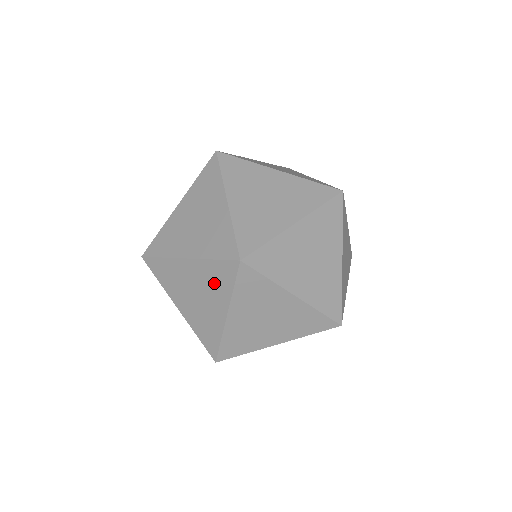
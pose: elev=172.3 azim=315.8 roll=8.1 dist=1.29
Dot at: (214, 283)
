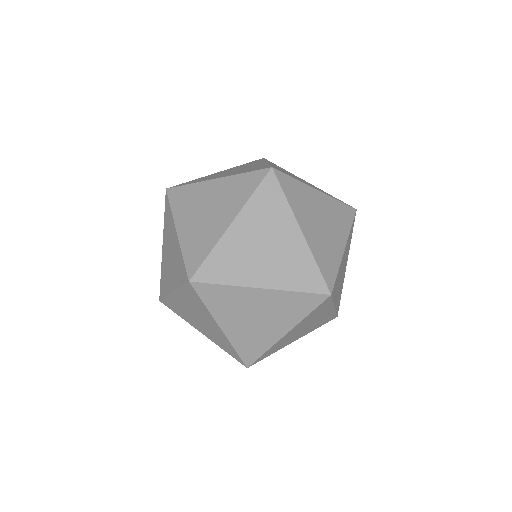
Dot at: (316, 315)
